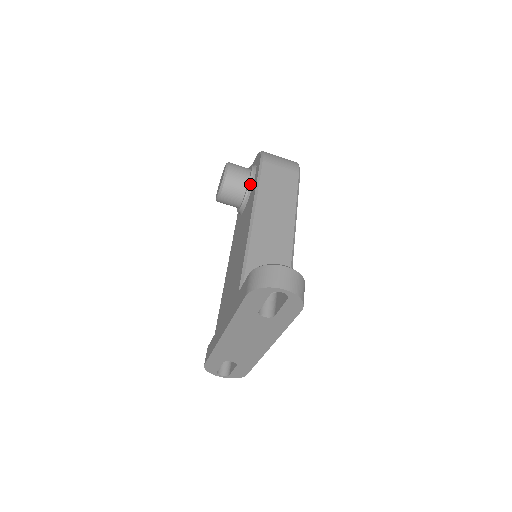
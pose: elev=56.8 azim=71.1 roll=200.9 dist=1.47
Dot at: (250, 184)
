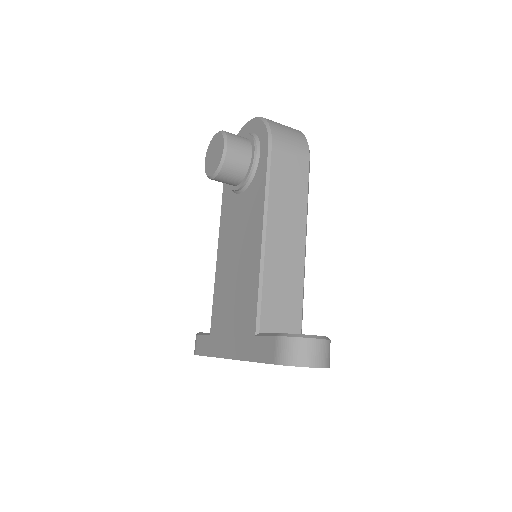
Dot at: (253, 169)
